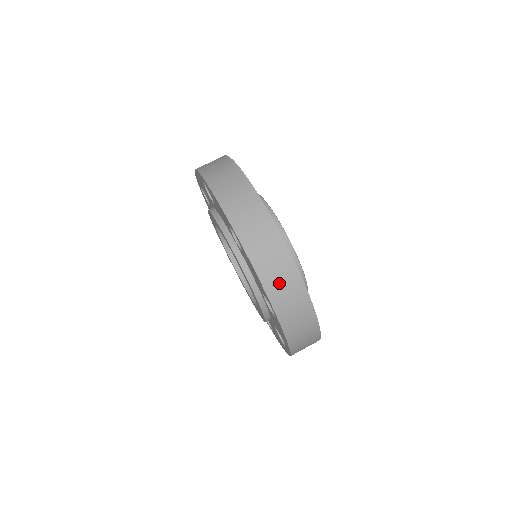
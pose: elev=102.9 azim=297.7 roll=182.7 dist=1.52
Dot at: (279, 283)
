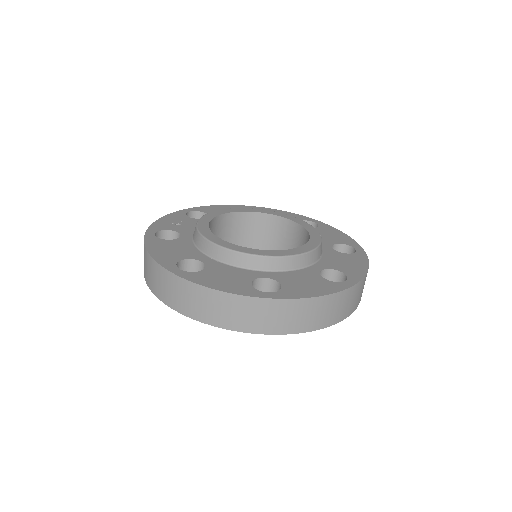
Dot at: (229, 315)
